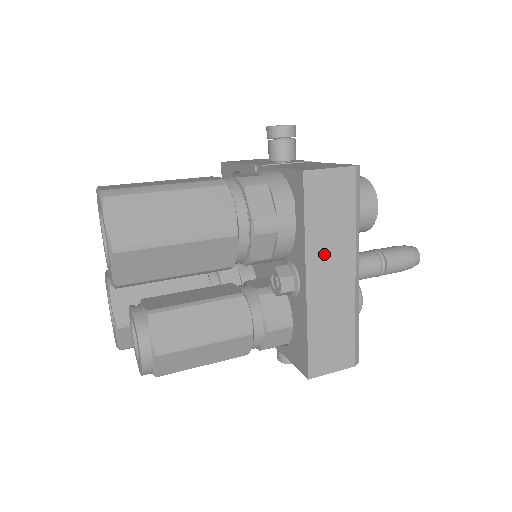
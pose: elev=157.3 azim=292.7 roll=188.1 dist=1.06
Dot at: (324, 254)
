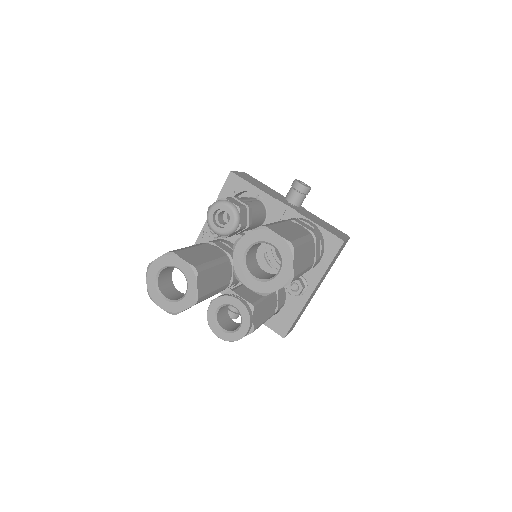
Dot at: occluded
